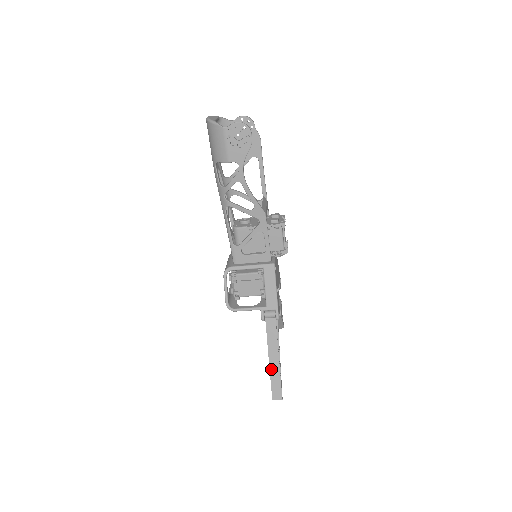
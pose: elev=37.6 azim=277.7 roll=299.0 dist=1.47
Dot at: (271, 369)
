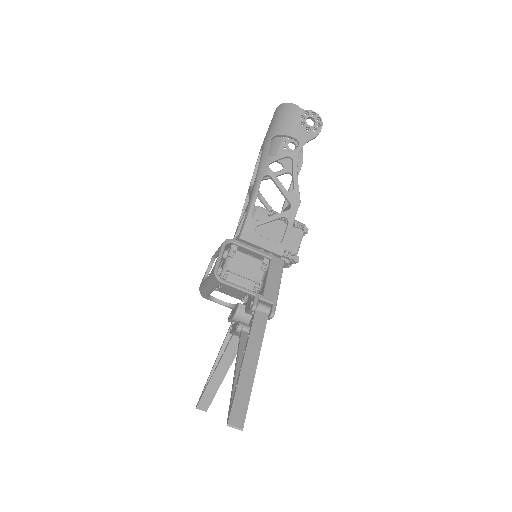
Dot at: (242, 376)
